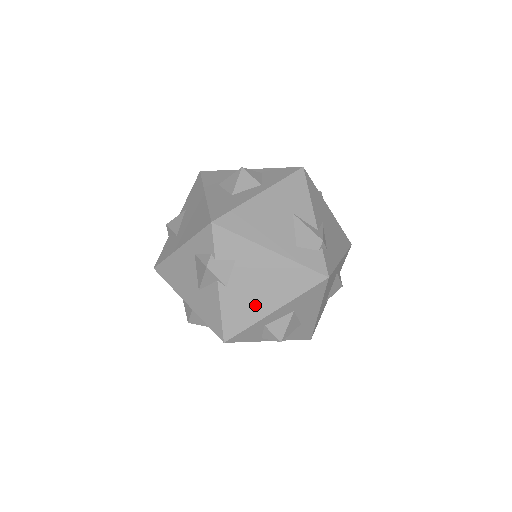
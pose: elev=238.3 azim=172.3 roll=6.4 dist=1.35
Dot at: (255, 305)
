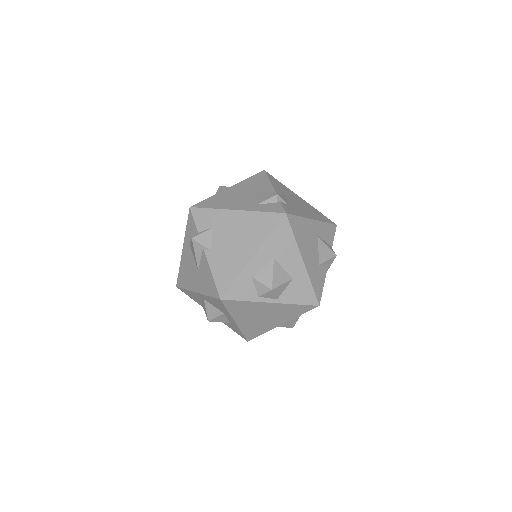
Dot at: (236, 257)
